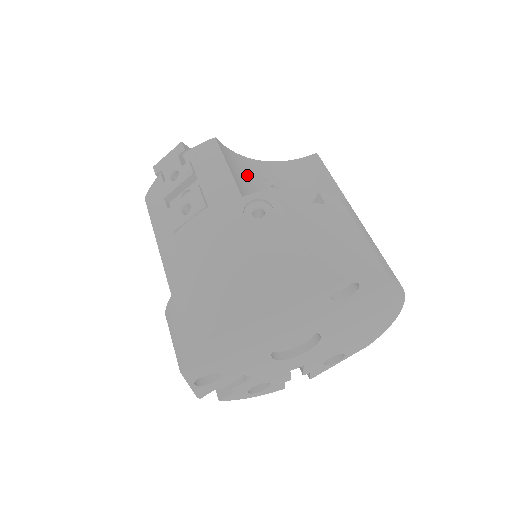
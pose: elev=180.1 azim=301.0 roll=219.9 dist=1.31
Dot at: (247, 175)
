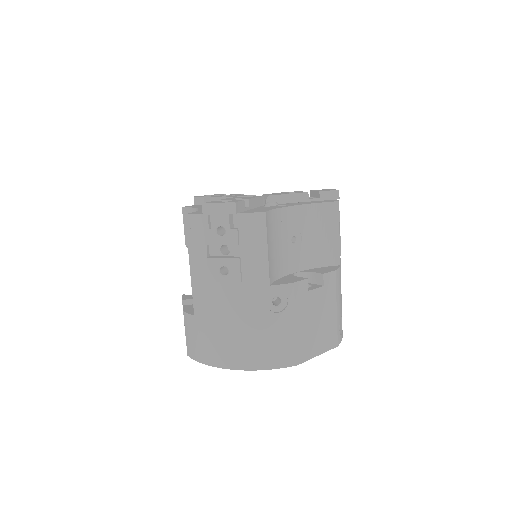
Dot at: (277, 237)
